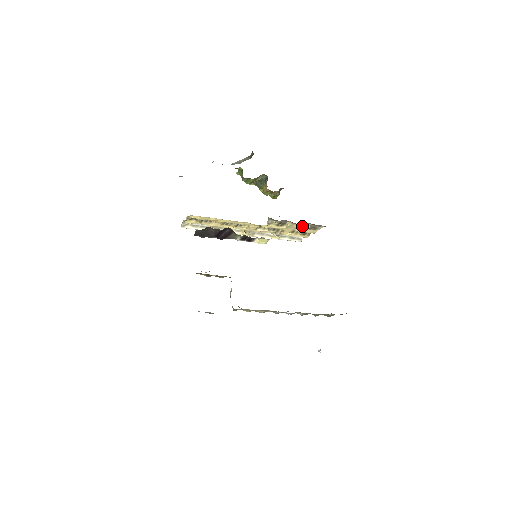
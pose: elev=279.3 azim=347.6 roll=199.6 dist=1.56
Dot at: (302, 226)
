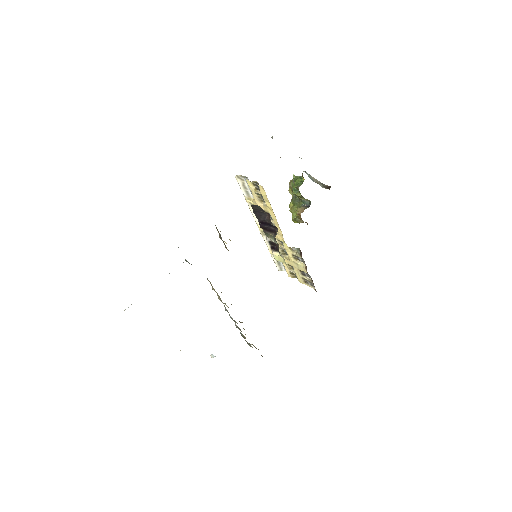
Dot at: (303, 272)
